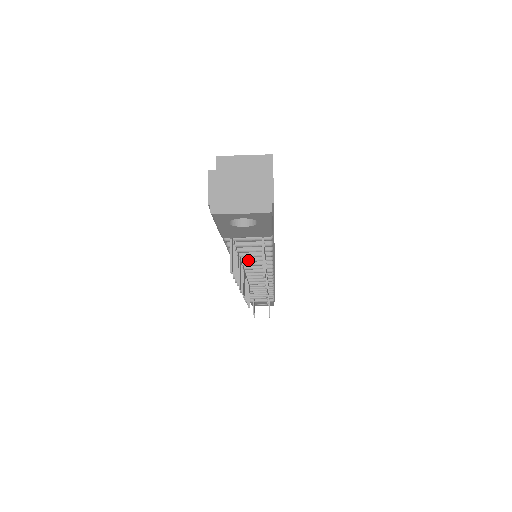
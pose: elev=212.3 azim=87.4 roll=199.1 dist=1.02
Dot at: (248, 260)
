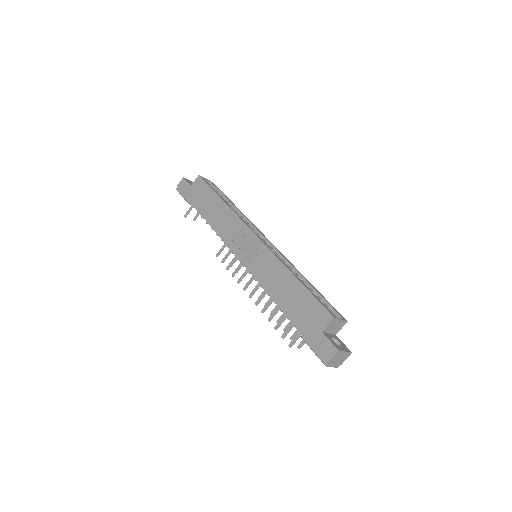
Dot at: occluded
